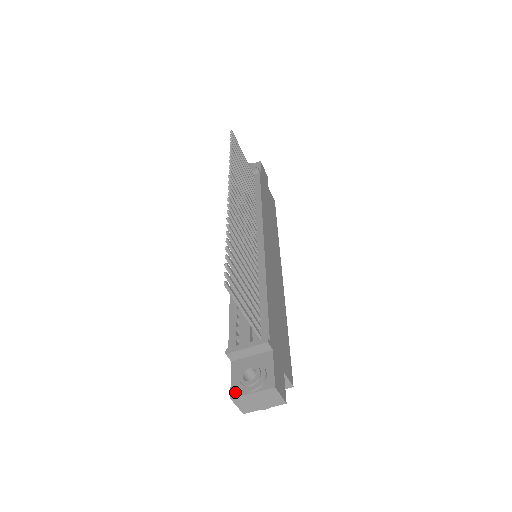
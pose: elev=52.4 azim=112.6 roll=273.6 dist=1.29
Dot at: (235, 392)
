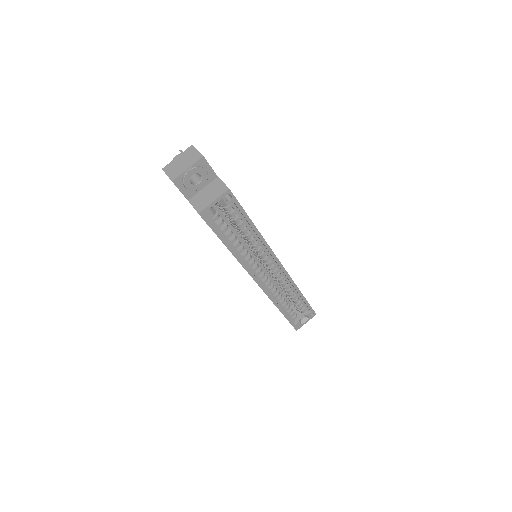
Dot at: occluded
